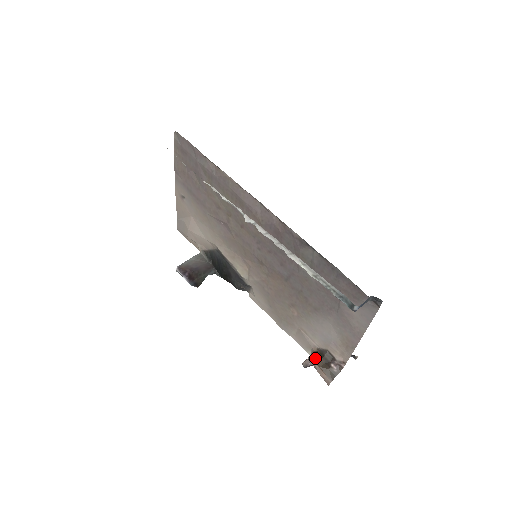
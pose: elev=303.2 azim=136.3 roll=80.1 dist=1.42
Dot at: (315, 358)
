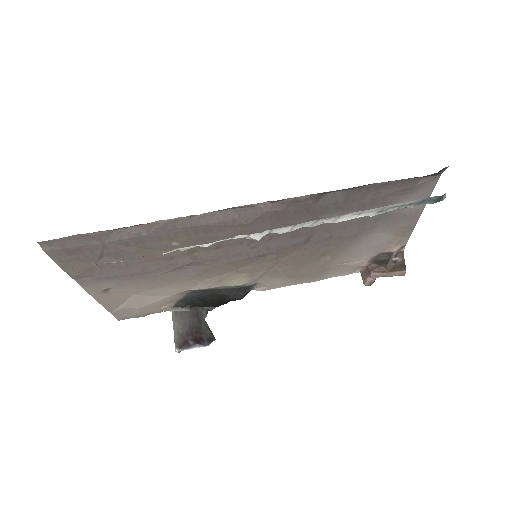
Dot at: (377, 270)
